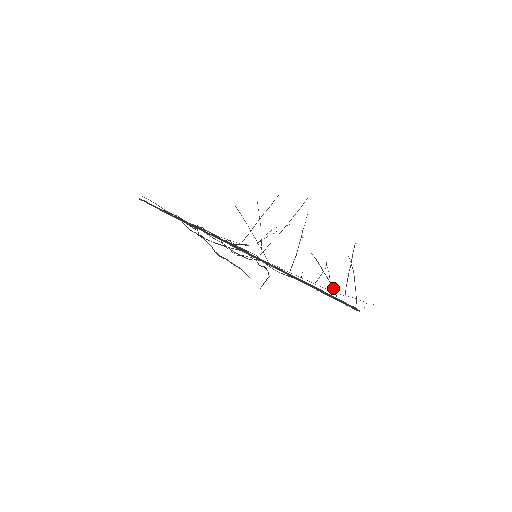
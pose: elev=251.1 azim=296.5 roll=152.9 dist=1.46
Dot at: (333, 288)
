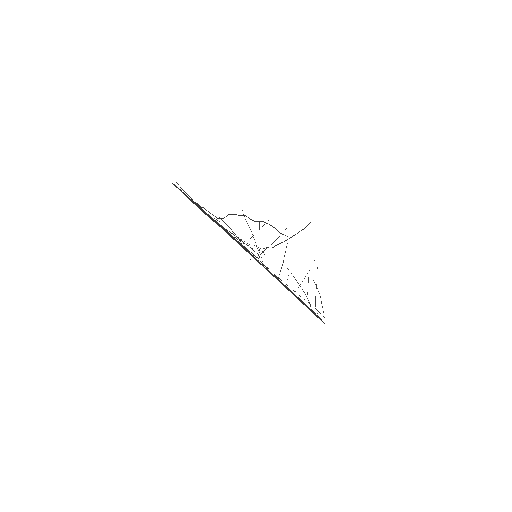
Dot at: occluded
